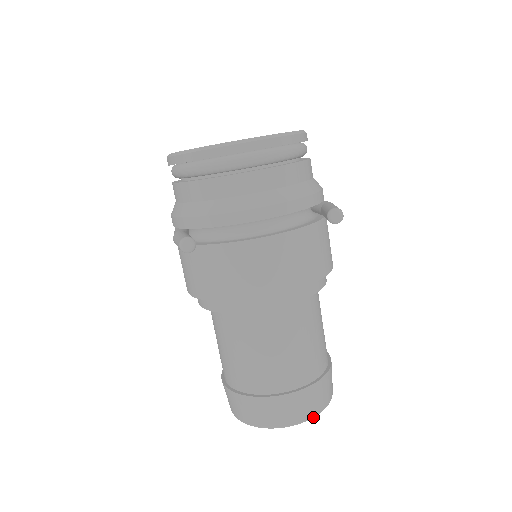
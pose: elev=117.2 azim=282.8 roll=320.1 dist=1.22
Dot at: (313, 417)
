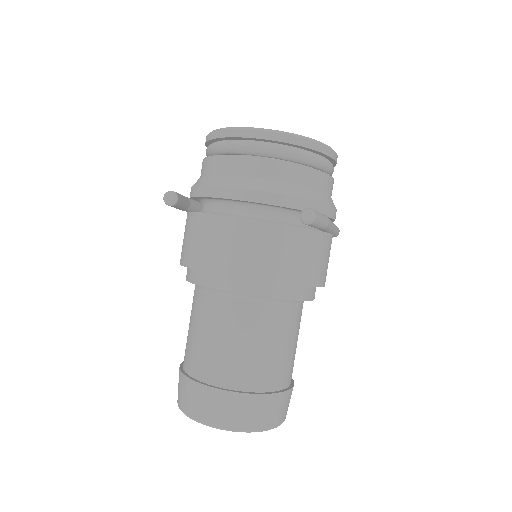
Dot at: (237, 431)
